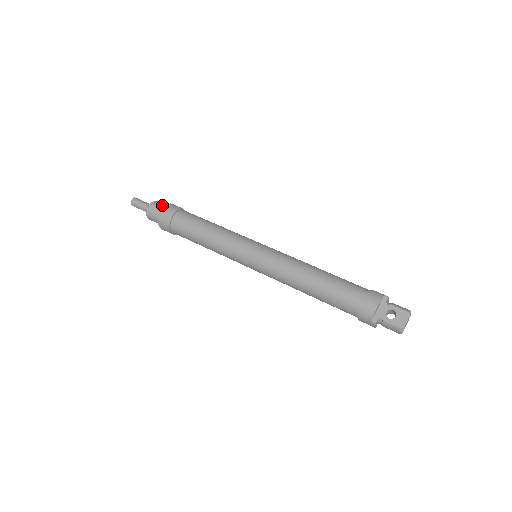
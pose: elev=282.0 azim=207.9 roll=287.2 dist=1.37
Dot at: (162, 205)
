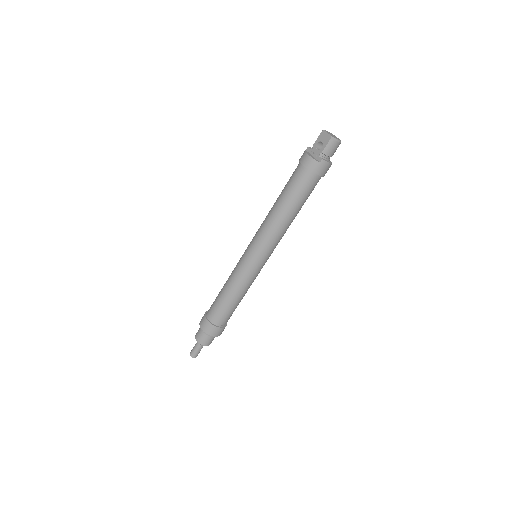
Dot at: (200, 328)
